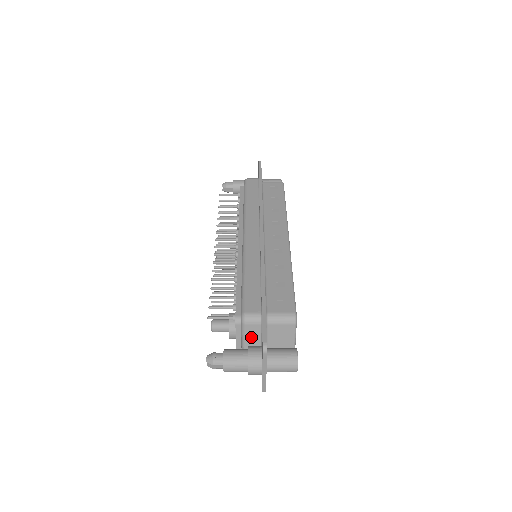
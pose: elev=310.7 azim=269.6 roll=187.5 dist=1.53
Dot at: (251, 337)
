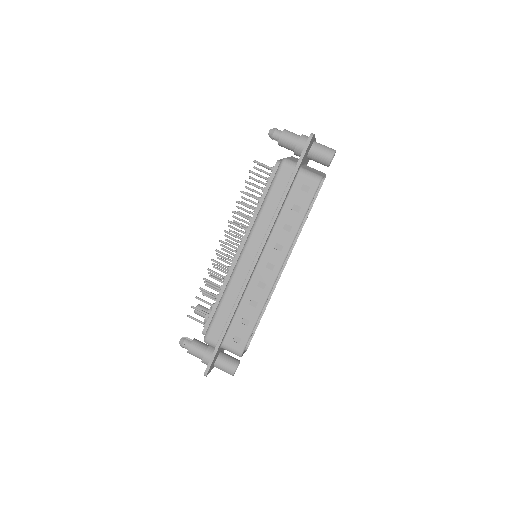
Dot at: occluded
